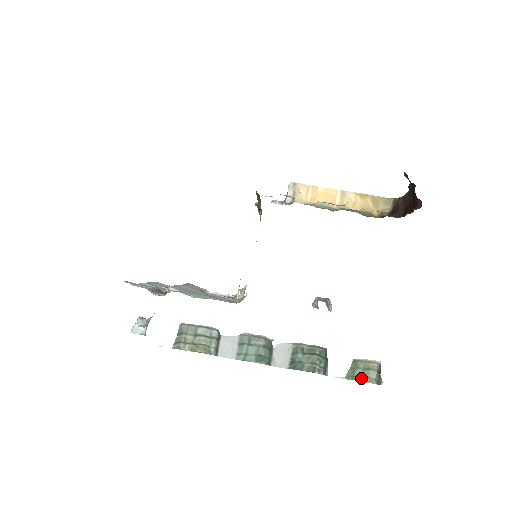
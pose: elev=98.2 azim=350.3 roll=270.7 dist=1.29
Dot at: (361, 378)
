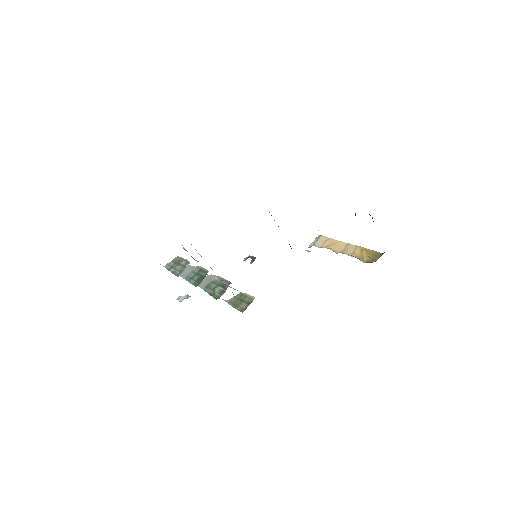
Dot at: (237, 306)
